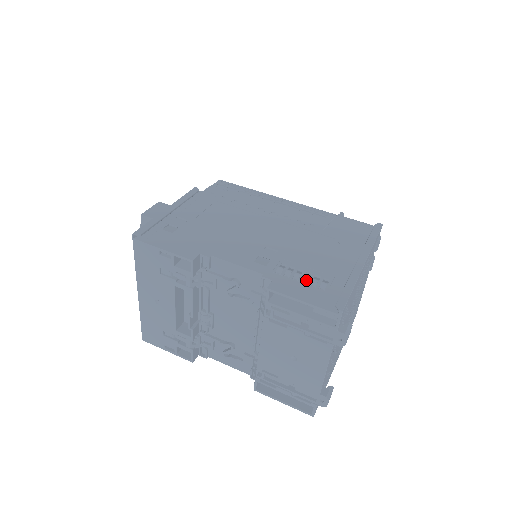
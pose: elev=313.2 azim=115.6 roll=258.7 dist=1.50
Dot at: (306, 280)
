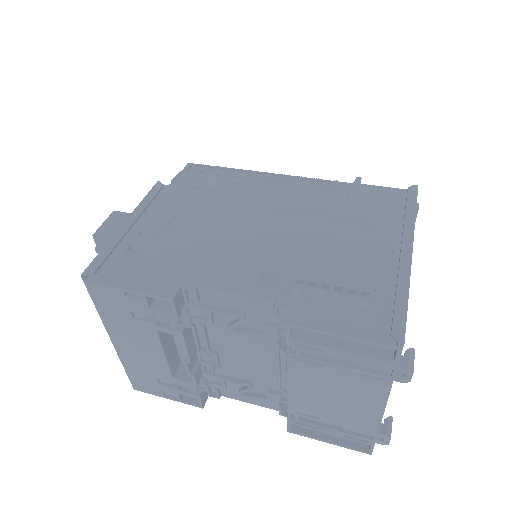
Dot at: (338, 298)
